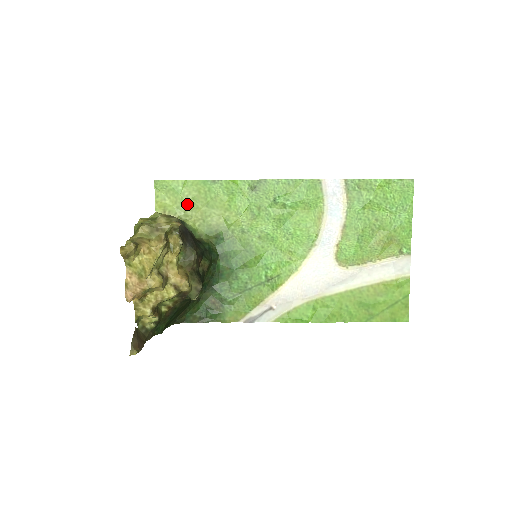
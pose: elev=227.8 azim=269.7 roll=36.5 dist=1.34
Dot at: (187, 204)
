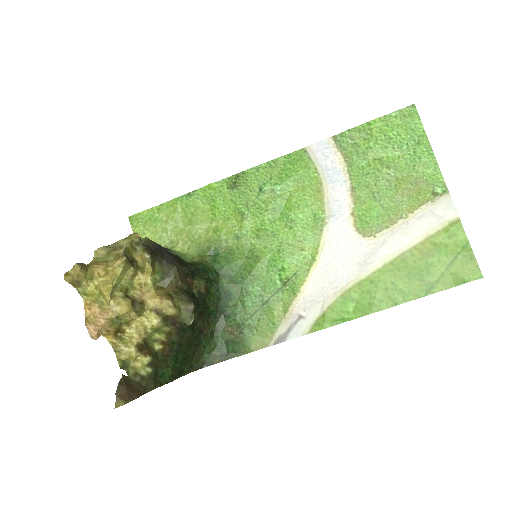
Dot at: (169, 230)
